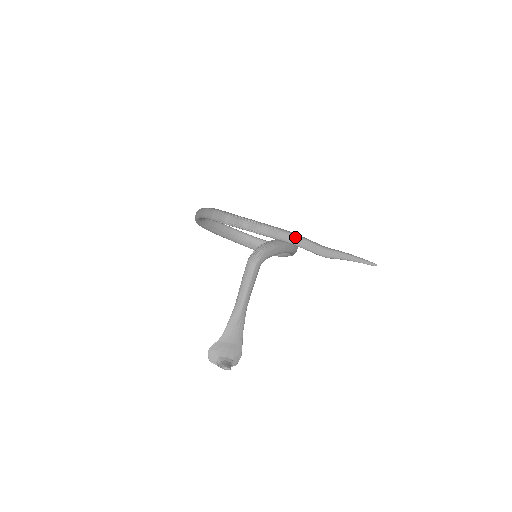
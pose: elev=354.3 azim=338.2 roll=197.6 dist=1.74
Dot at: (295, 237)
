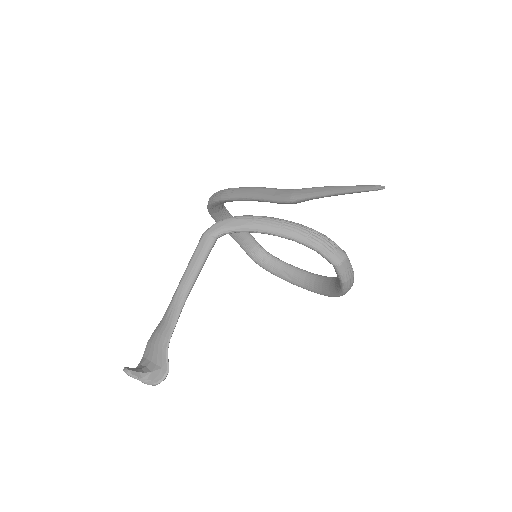
Dot at: (250, 189)
